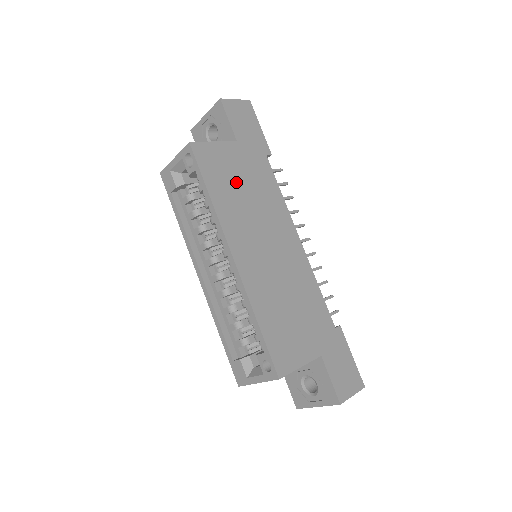
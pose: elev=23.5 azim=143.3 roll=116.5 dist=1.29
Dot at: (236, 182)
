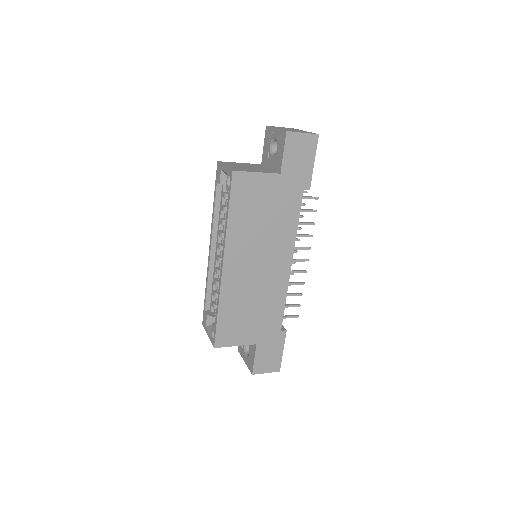
Dot at: (259, 210)
